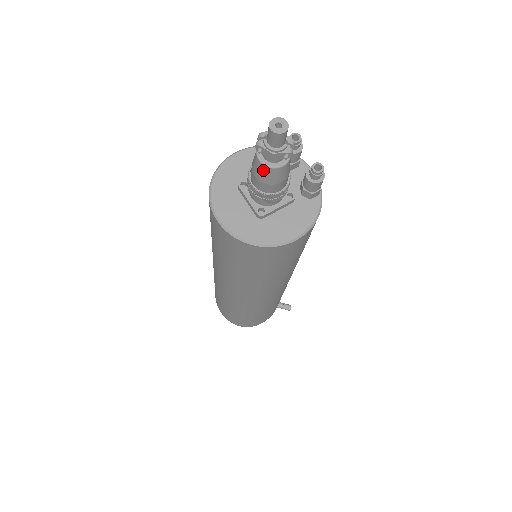
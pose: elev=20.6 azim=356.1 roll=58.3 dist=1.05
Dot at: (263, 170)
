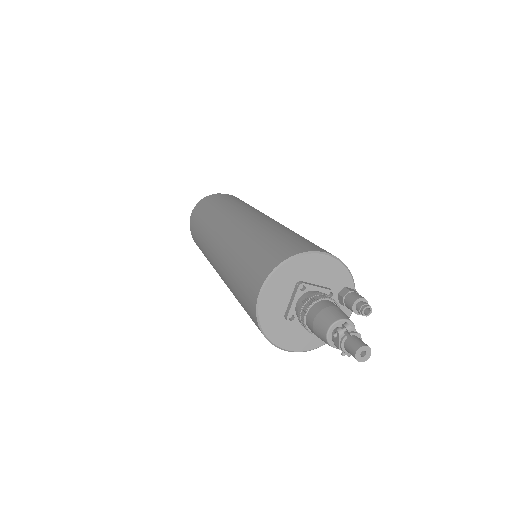
Dot at: (322, 334)
